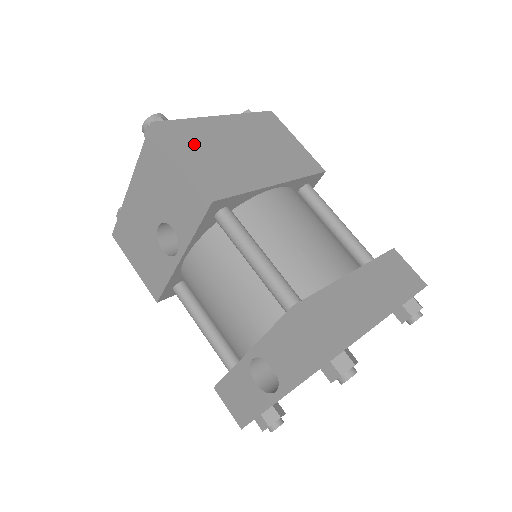
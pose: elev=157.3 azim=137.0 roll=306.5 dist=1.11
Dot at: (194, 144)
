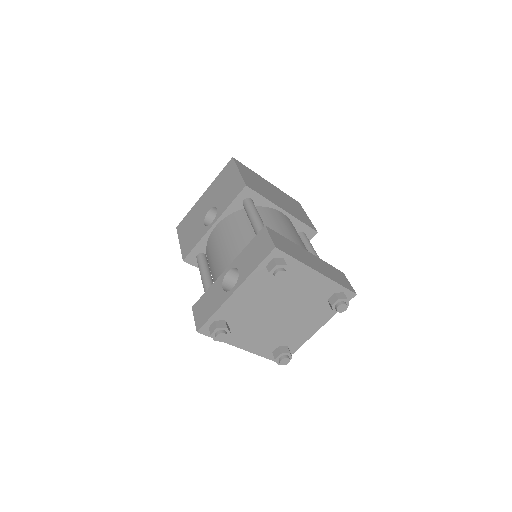
Dot at: (249, 174)
